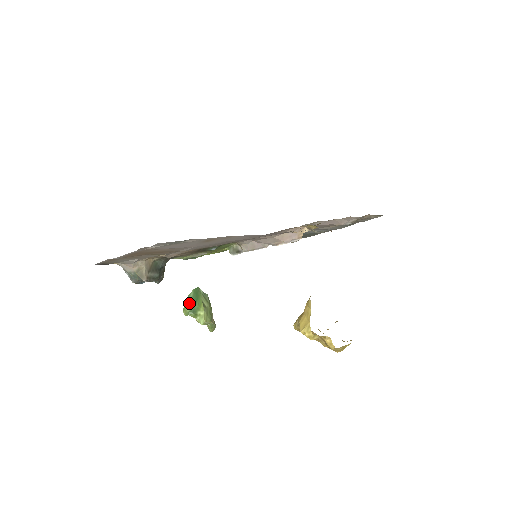
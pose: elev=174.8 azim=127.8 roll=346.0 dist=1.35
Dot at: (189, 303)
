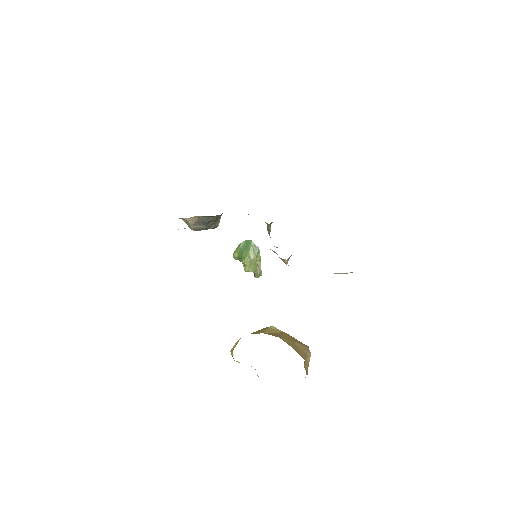
Dot at: (238, 251)
